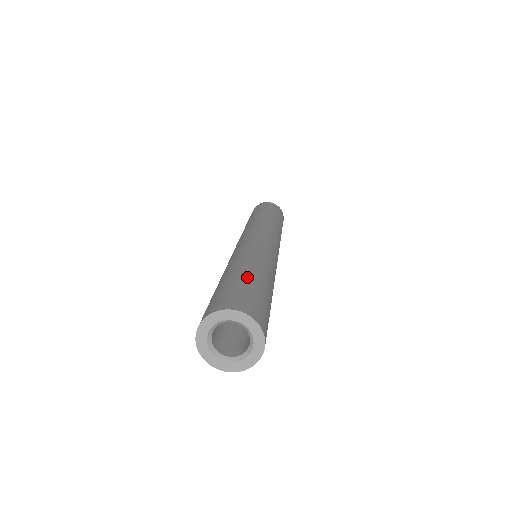
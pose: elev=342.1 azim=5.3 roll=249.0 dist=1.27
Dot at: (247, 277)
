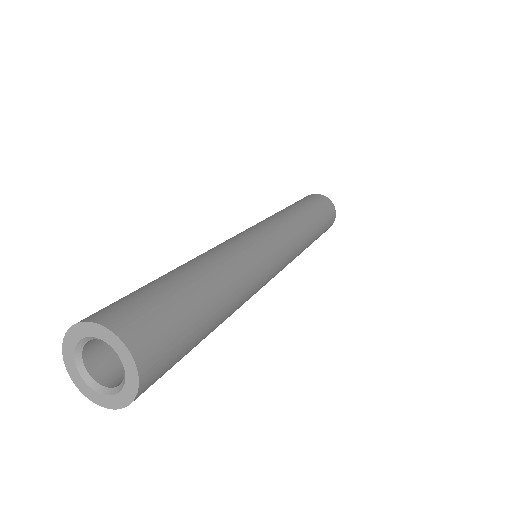
Dot at: (164, 278)
